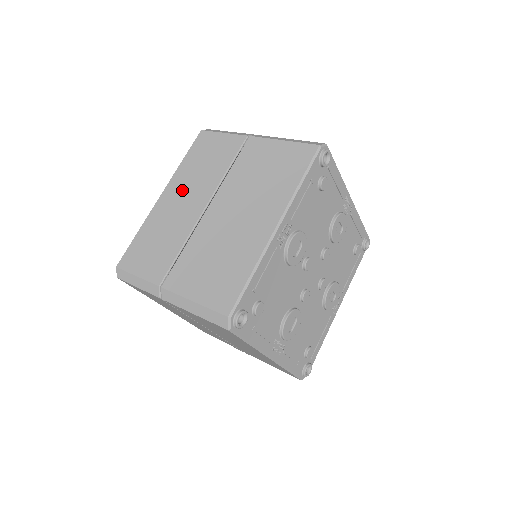
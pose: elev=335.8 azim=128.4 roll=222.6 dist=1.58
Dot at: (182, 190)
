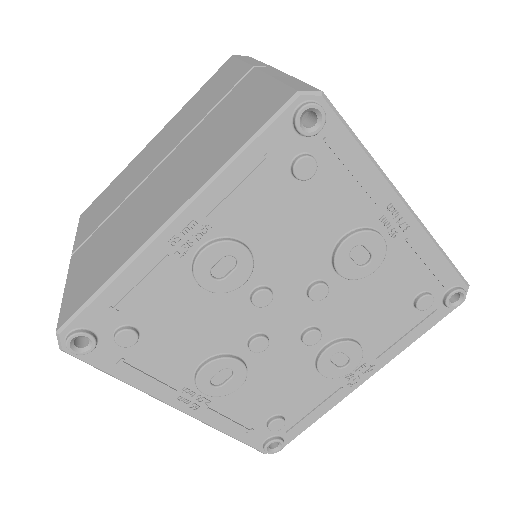
Dot at: (164, 136)
